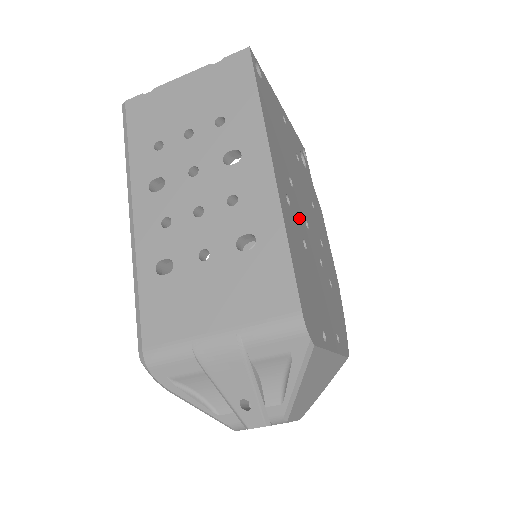
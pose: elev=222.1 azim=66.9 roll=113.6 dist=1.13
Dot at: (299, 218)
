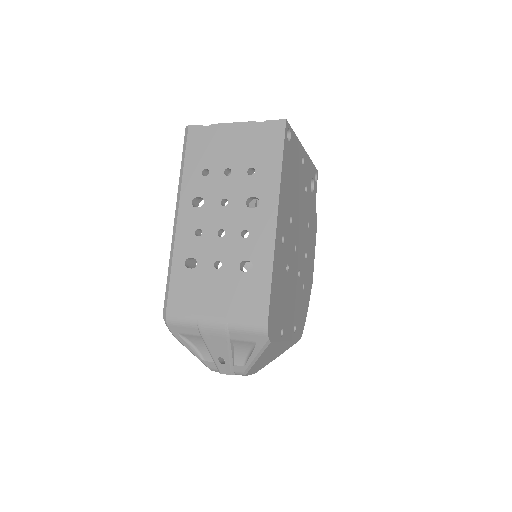
Dot at: (289, 248)
